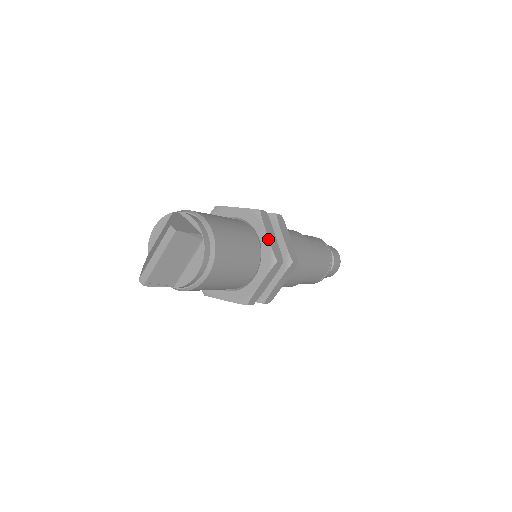
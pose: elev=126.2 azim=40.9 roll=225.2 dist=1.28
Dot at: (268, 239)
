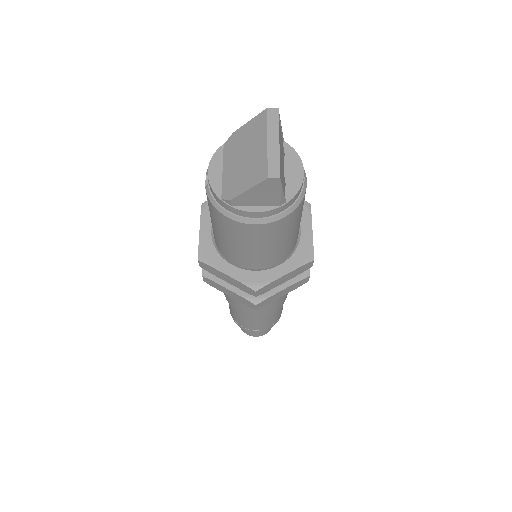
Dot at: occluded
